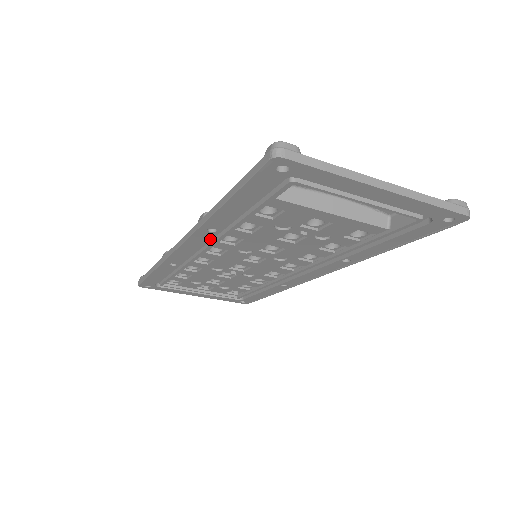
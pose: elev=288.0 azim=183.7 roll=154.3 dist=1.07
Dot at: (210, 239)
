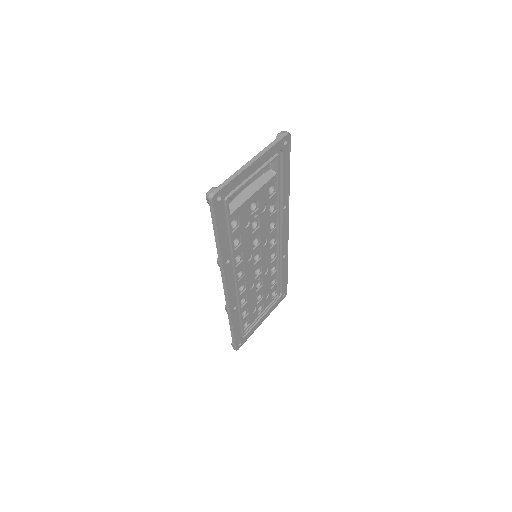
Dot at: (232, 270)
